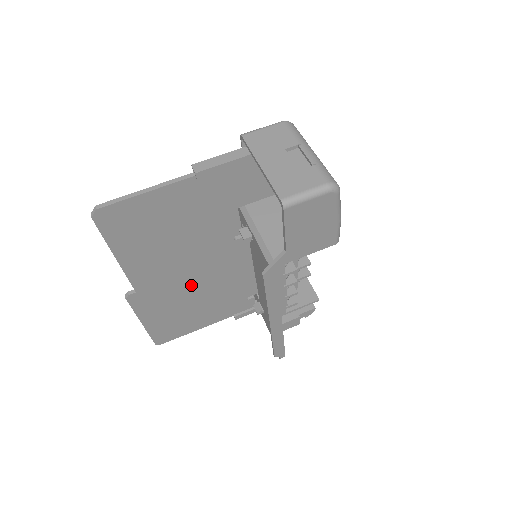
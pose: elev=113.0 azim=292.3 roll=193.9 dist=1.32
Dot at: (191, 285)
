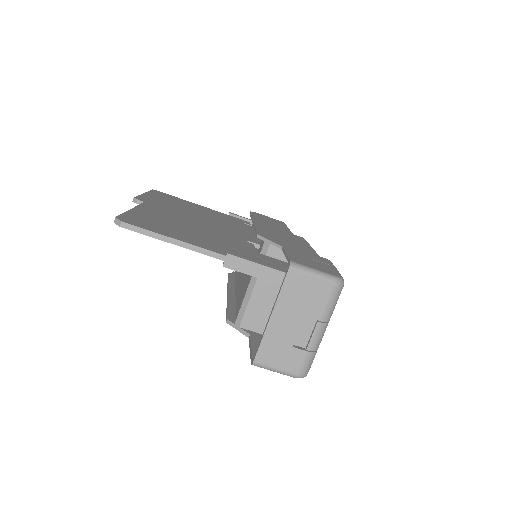
Dot at: occluded
